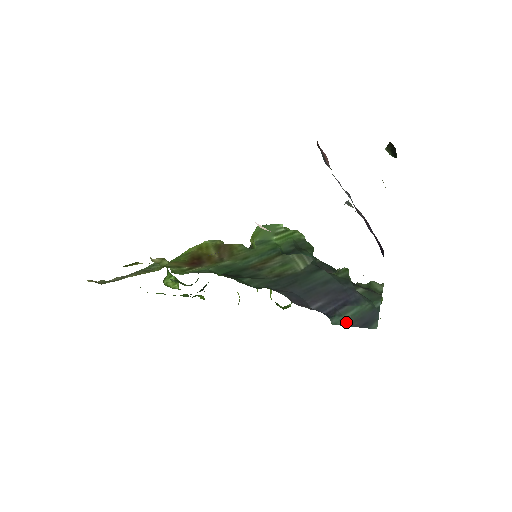
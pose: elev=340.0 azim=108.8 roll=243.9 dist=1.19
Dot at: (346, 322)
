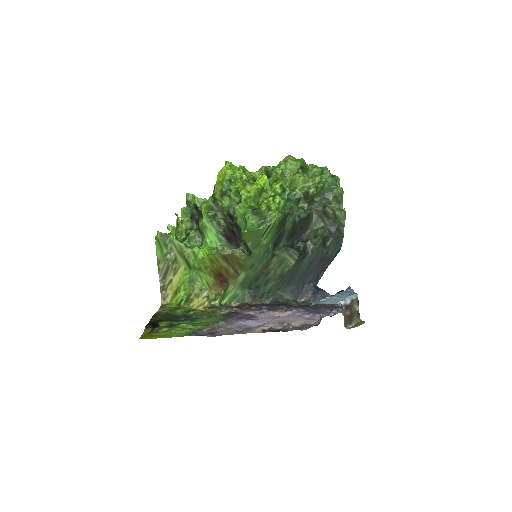
Dot at: (323, 272)
